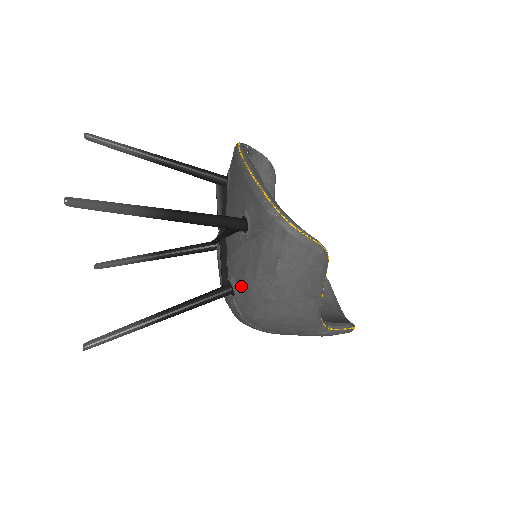
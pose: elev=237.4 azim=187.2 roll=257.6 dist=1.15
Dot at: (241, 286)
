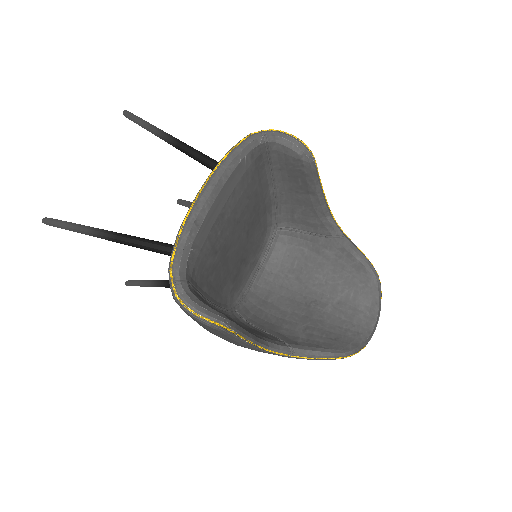
Dot at: occluded
